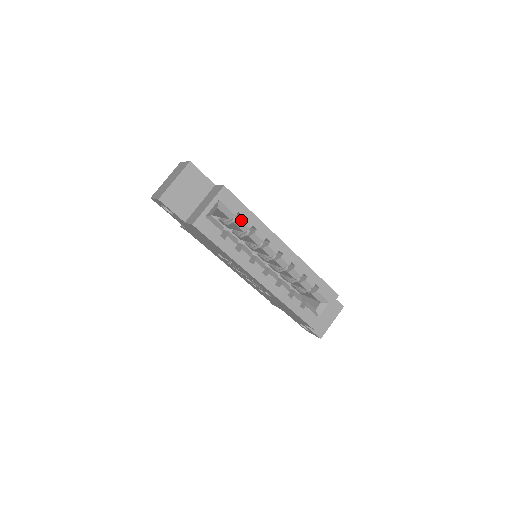
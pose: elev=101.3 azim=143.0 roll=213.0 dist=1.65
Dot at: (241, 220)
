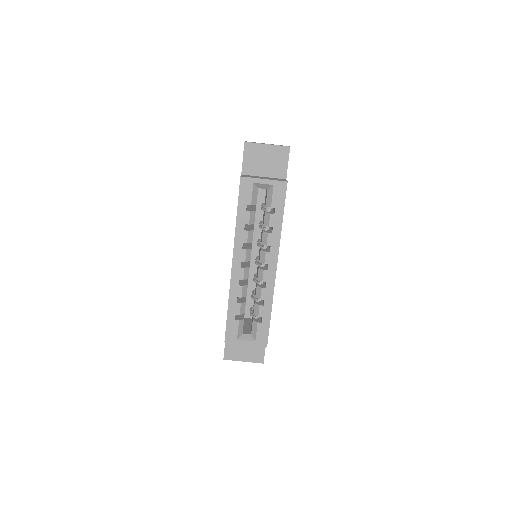
Dot at: (271, 214)
